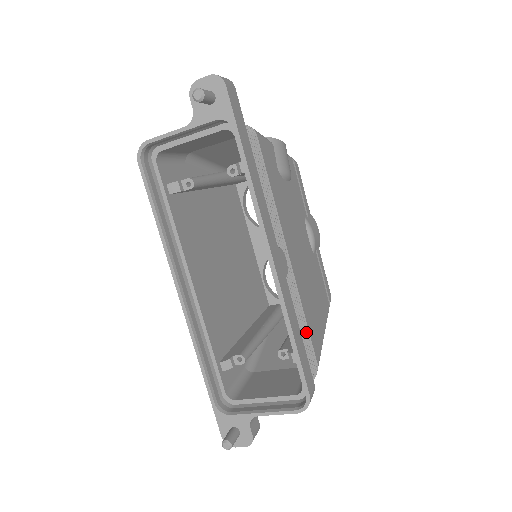
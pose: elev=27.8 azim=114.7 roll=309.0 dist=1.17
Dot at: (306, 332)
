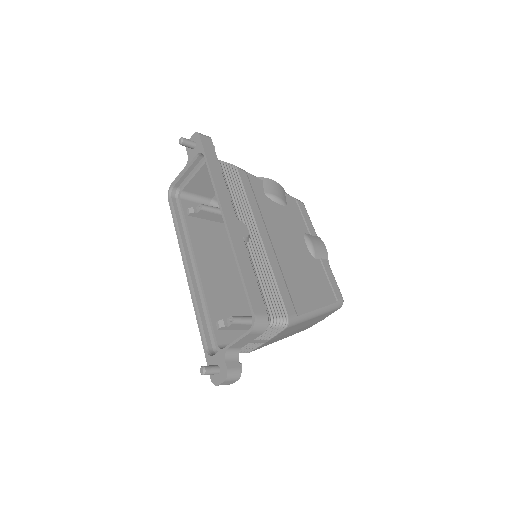
Dot at: (274, 287)
